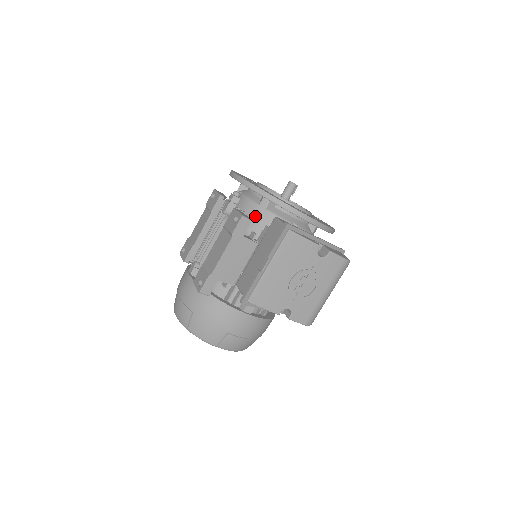
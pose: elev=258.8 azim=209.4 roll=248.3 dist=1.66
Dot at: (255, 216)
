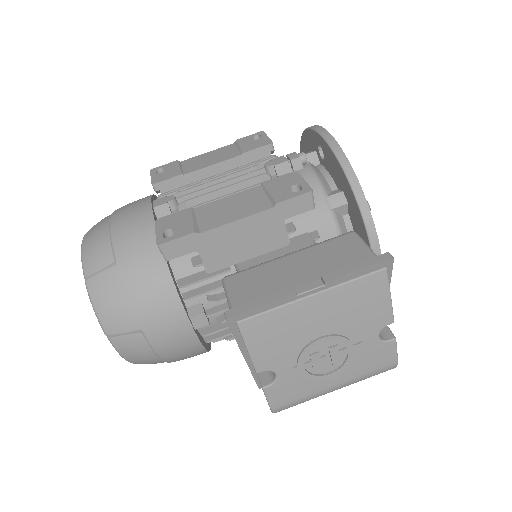
Dot at: occluded
